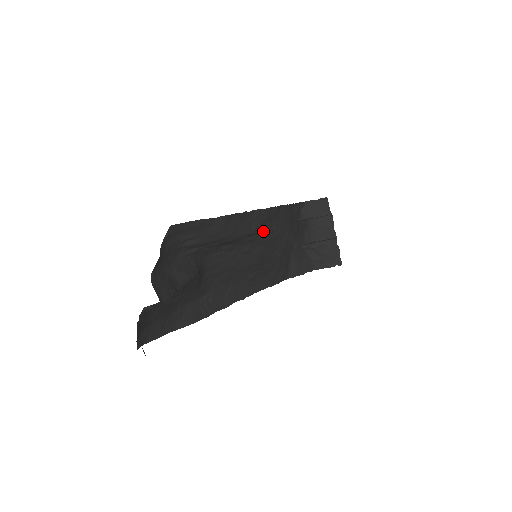
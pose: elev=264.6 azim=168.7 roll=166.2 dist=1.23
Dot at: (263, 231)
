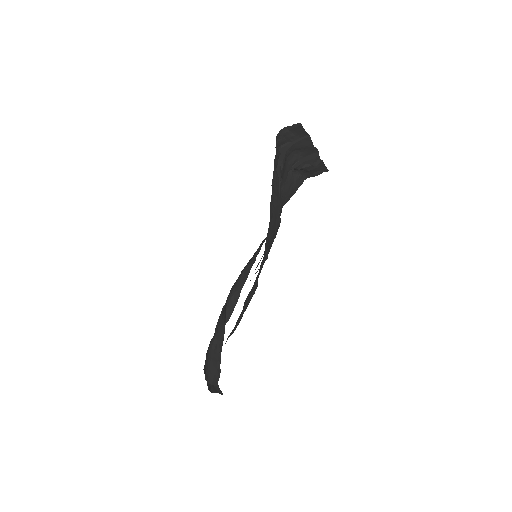
Dot at: occluded
